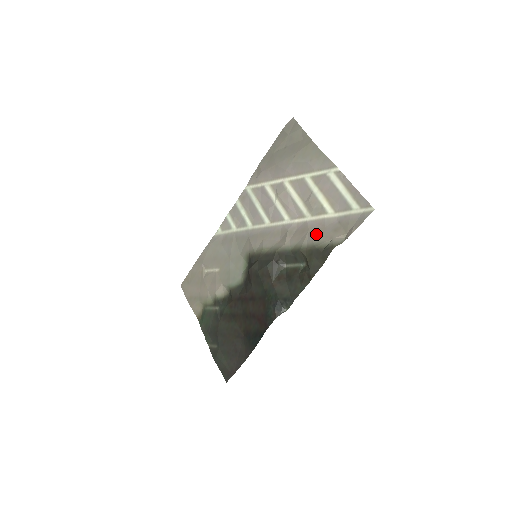
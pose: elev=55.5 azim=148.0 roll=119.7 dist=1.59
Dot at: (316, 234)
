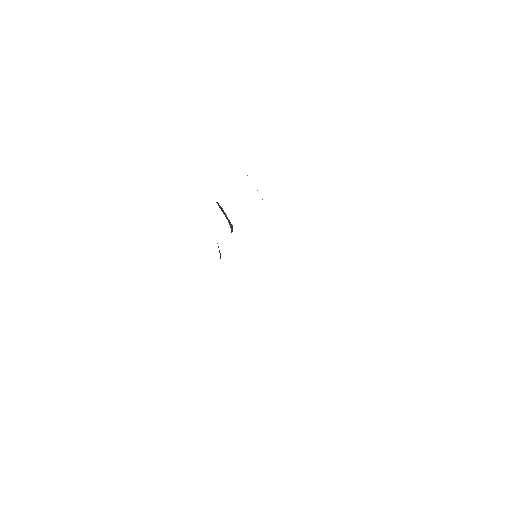
Dot at: occluded
